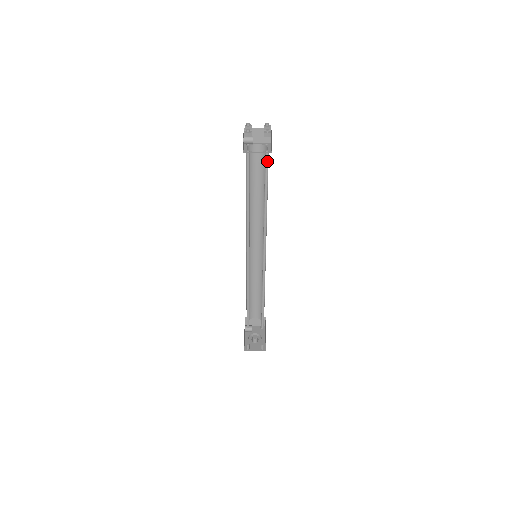
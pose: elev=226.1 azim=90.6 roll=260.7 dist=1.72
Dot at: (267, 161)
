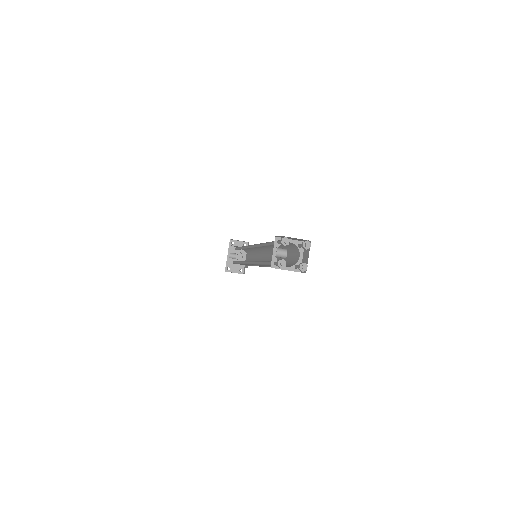
Dot at: occluded
